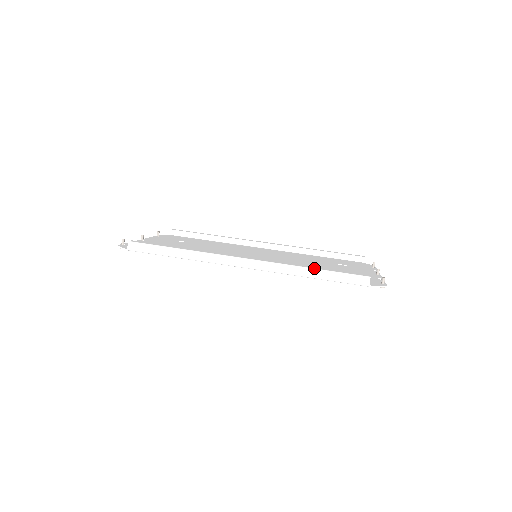
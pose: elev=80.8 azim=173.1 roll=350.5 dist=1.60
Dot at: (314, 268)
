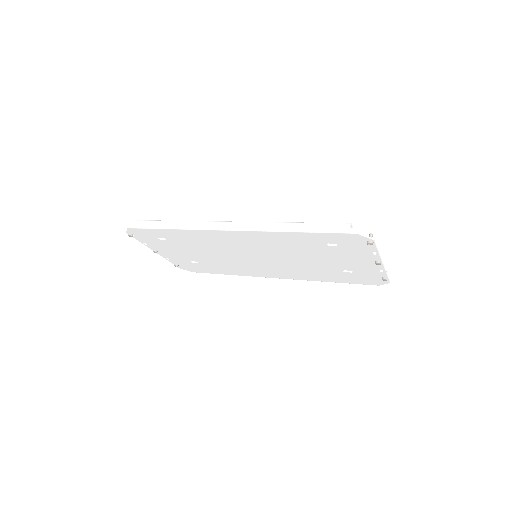
Dot at: (294, 222)
